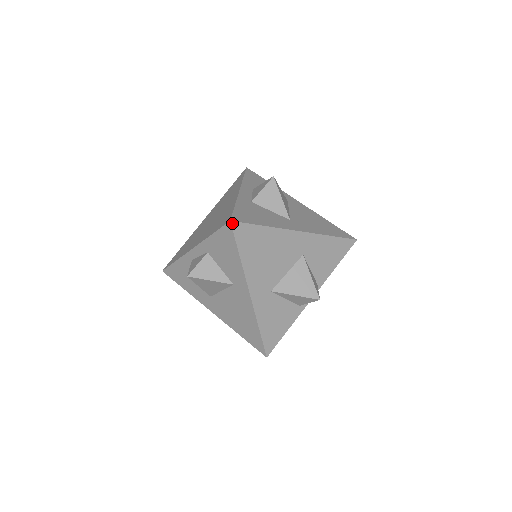
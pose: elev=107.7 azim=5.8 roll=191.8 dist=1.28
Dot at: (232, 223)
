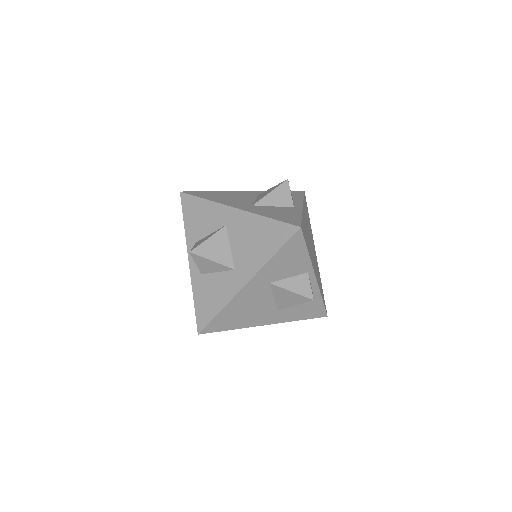
Dot at: (201, 333)
